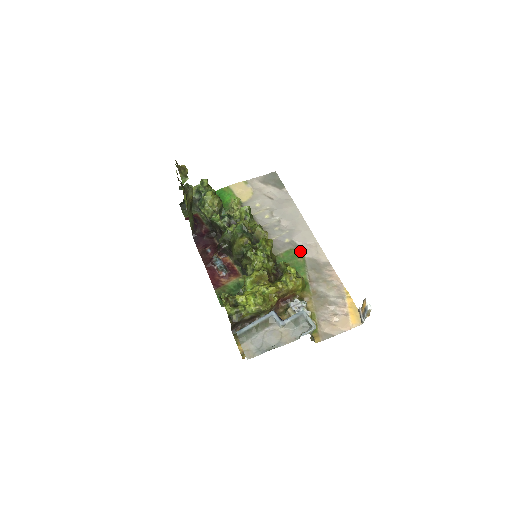
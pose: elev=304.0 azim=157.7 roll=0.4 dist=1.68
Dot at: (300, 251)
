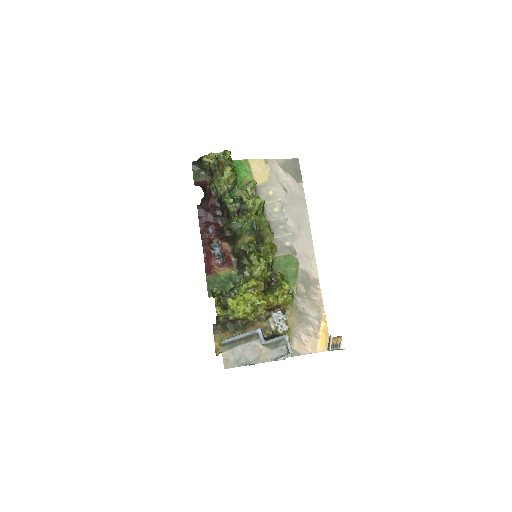
Dot at: (296, 259)
